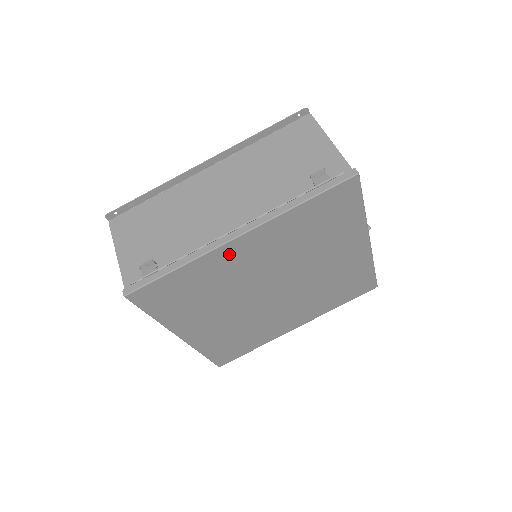
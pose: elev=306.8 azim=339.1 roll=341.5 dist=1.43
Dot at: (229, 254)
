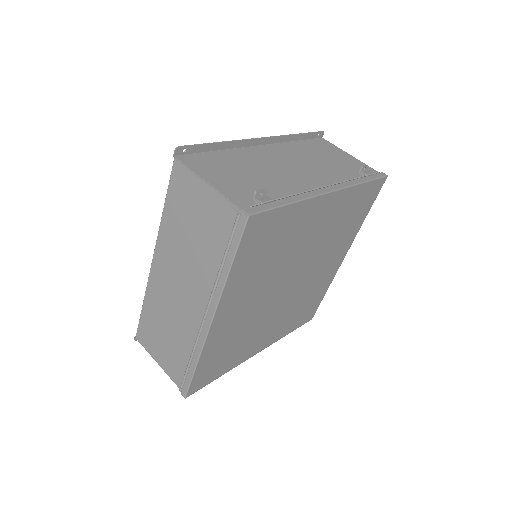
Dot at: (315, 210)
